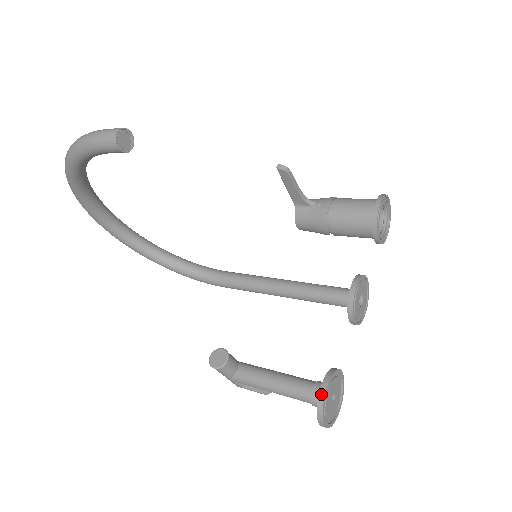
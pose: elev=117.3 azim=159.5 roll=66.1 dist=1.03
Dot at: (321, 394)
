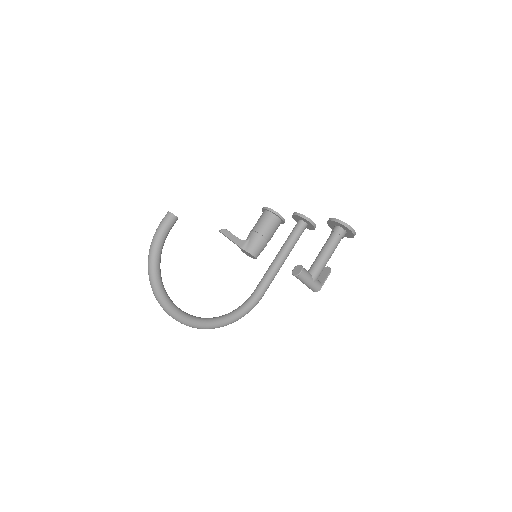
Dot at: (335, 220)
